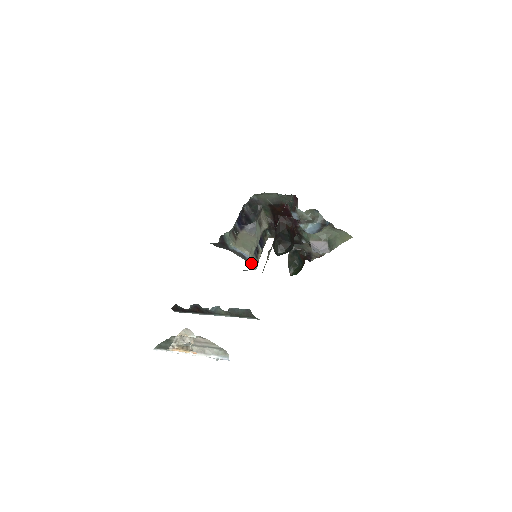
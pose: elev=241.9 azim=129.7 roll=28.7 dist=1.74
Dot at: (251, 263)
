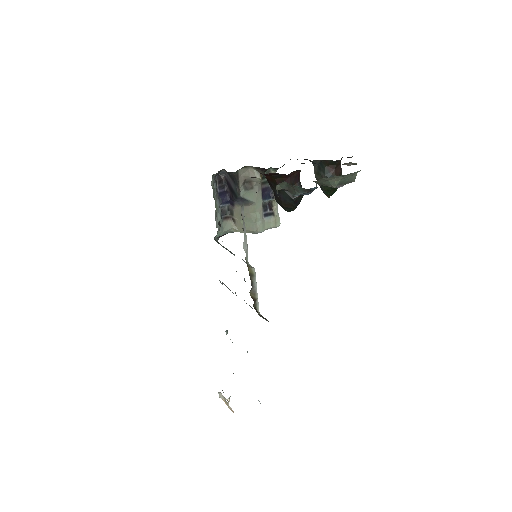
Dot at: occluded
